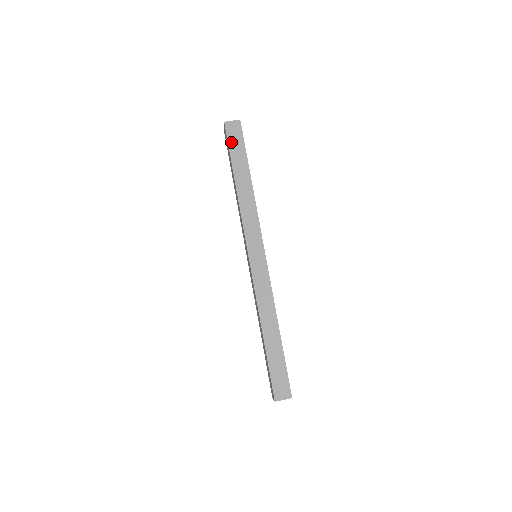
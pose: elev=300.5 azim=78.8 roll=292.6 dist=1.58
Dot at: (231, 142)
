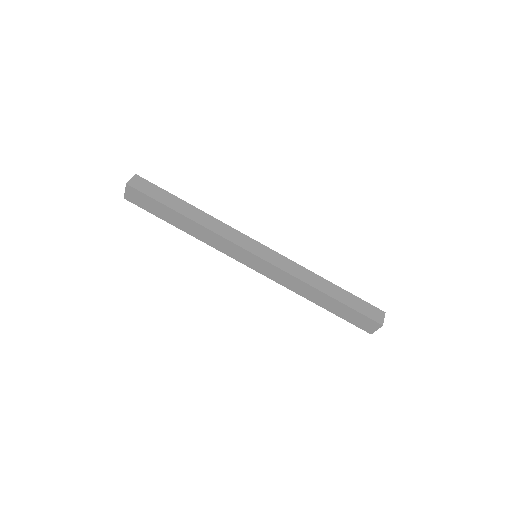
Dot at: (149, 193)
